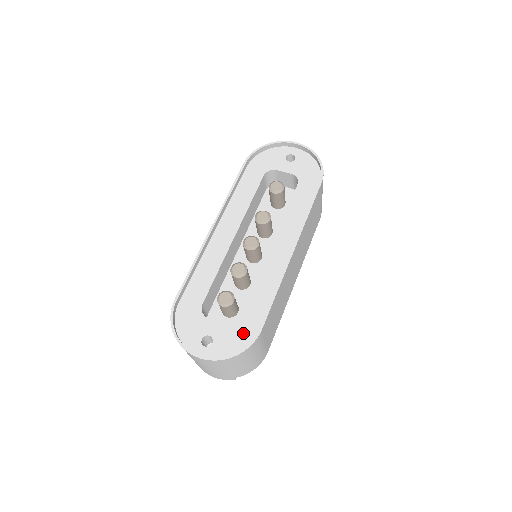
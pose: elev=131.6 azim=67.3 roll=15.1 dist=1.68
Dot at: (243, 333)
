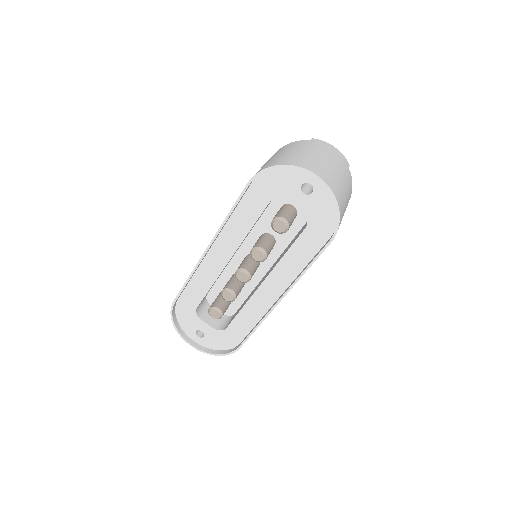
Dot at: (227, 340)
